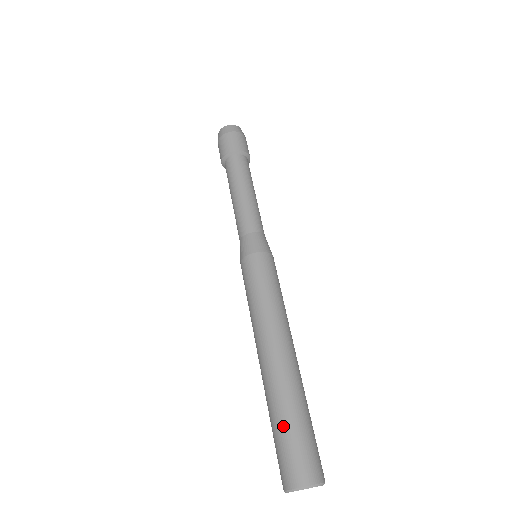
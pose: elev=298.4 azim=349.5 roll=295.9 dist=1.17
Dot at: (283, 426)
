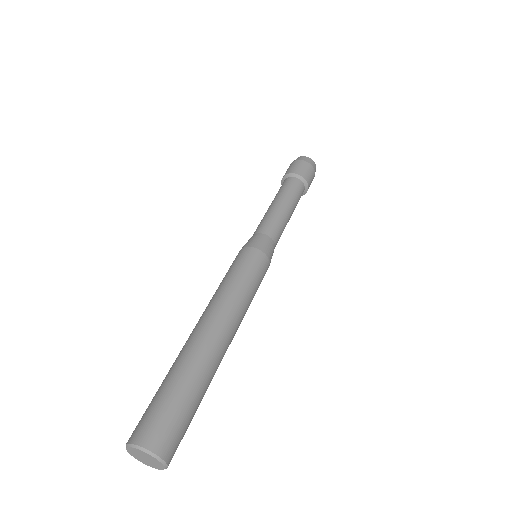
Dot at: (167, 387)
